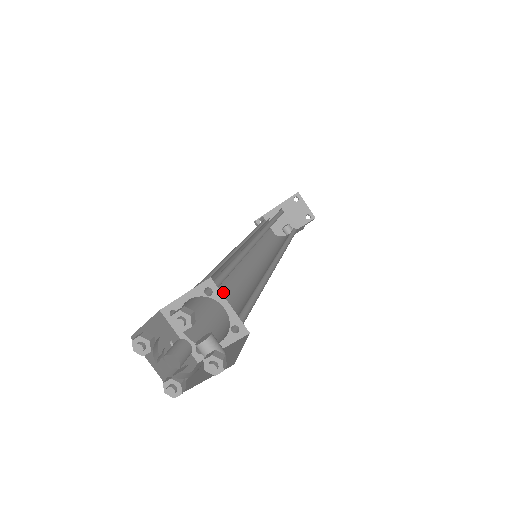
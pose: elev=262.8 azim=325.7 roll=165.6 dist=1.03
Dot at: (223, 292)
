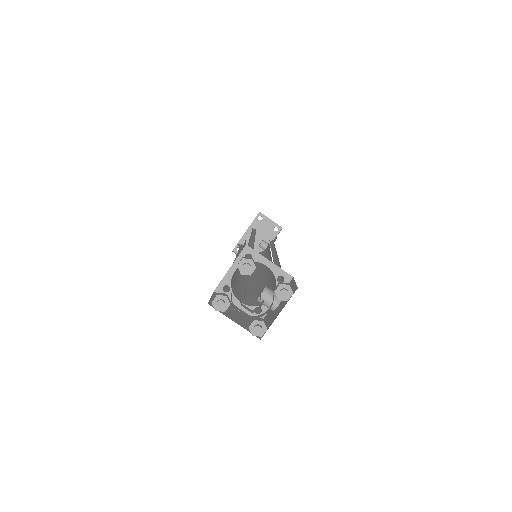
Dot at: (247, 282)
